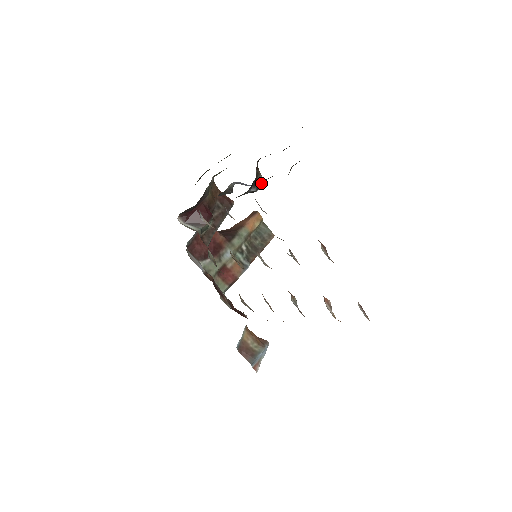
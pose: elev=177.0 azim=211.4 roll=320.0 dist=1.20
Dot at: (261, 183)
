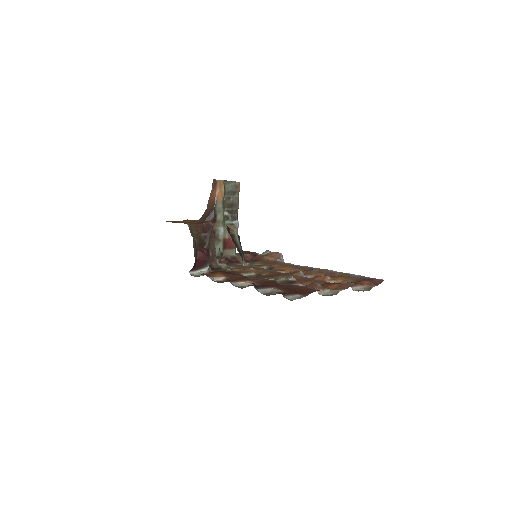
Dot at: (239, 239)
